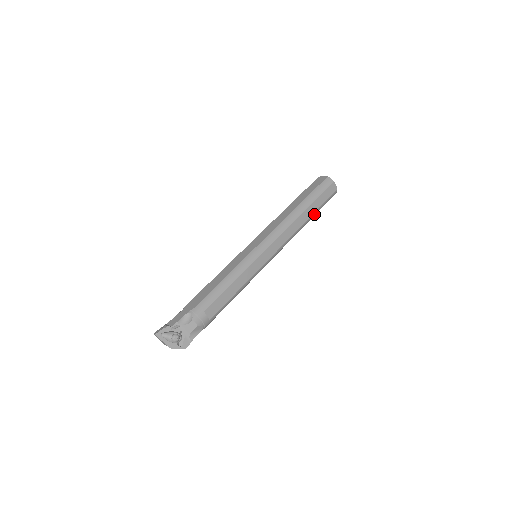
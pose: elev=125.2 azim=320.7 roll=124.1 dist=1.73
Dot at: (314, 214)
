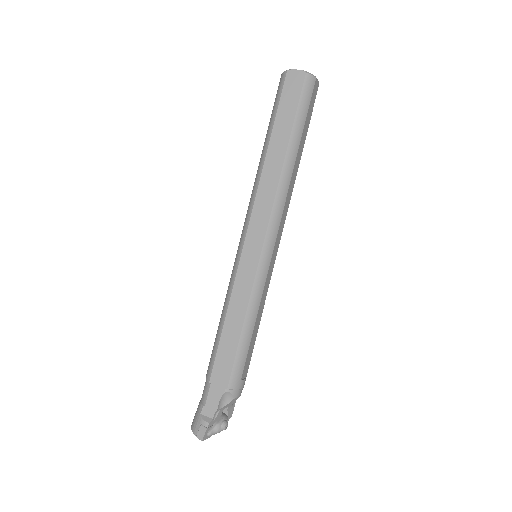
Dot at: occluded
